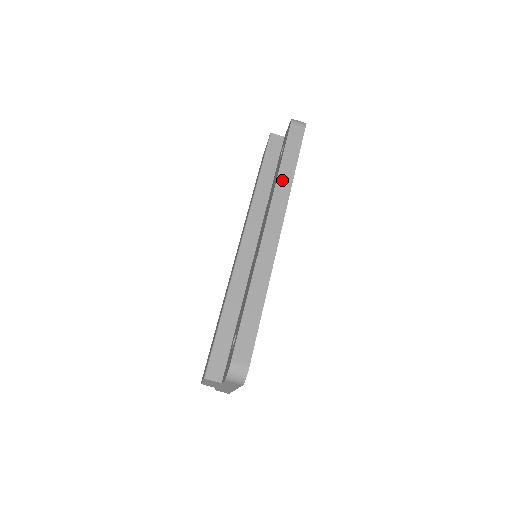
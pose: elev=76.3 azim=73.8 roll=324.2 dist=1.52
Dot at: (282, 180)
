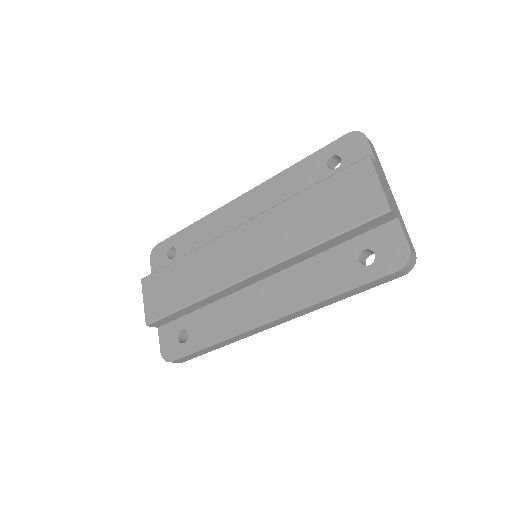
Dot at: (325, 303)
